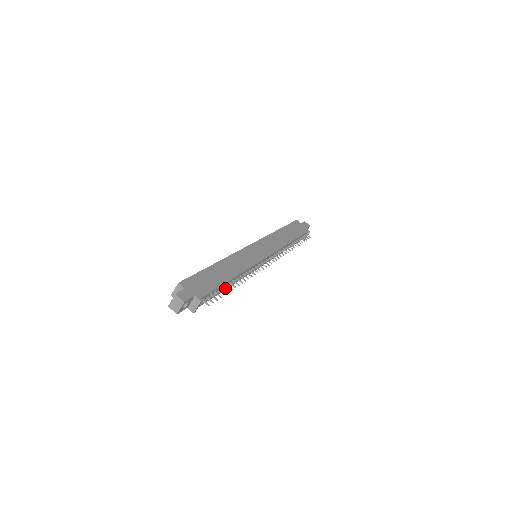
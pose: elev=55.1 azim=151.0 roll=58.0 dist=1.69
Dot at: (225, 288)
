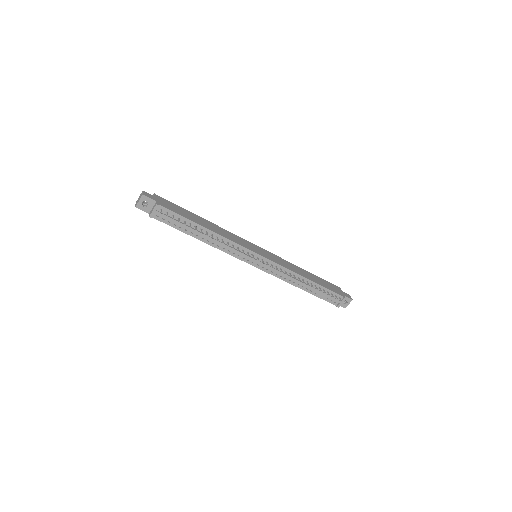
Dot at: (193, 229)
